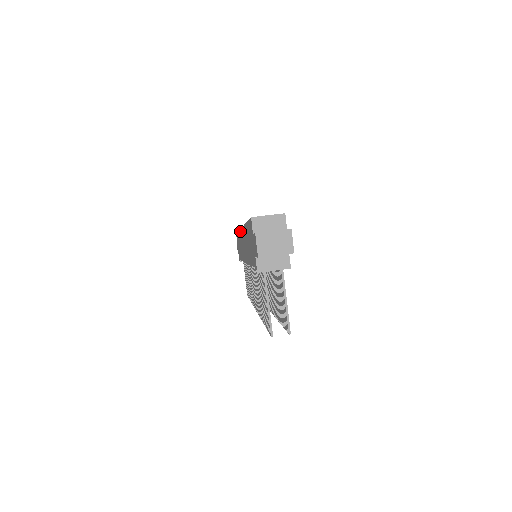
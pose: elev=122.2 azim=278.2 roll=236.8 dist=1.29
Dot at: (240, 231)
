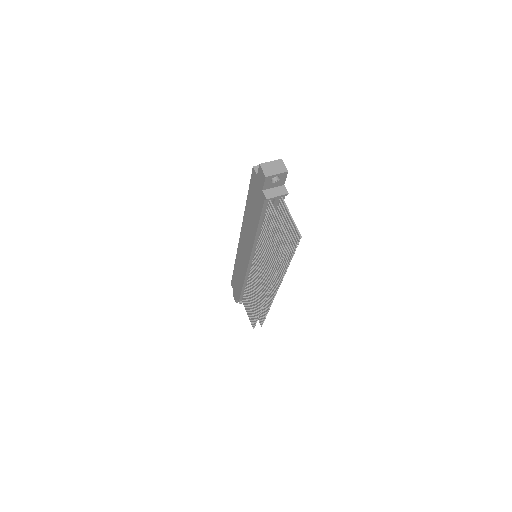
Dot at: (238, 247)
